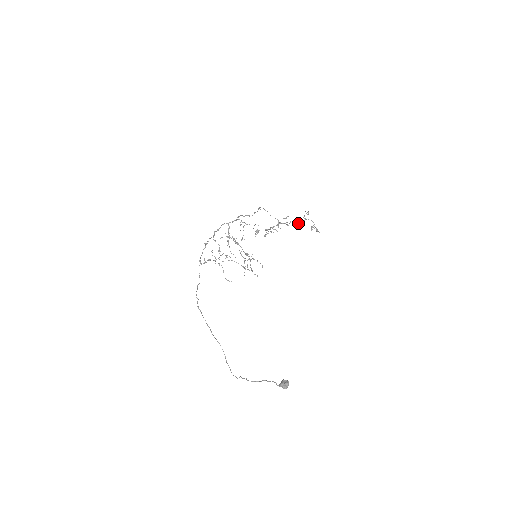
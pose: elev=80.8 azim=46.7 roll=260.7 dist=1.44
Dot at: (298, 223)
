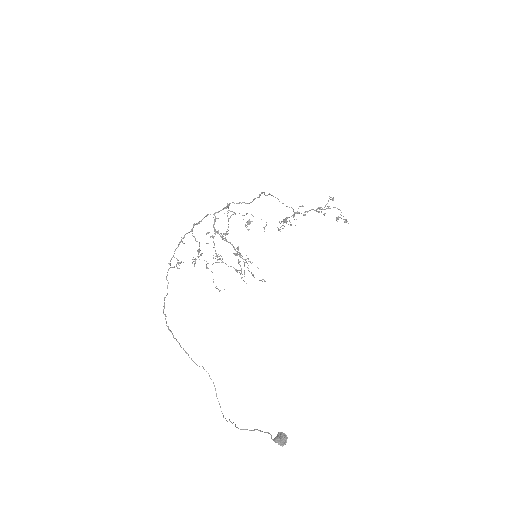
Dot at: (318, 212)
